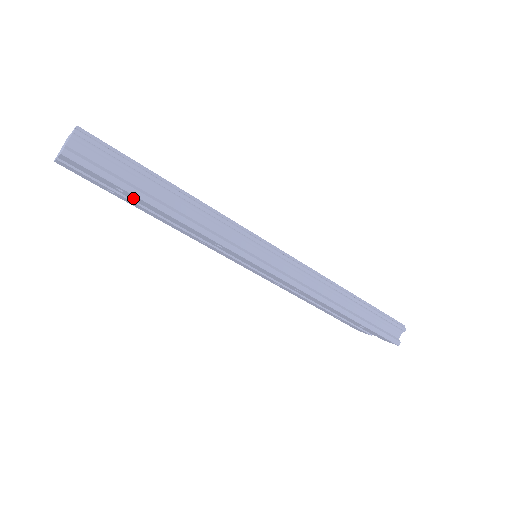
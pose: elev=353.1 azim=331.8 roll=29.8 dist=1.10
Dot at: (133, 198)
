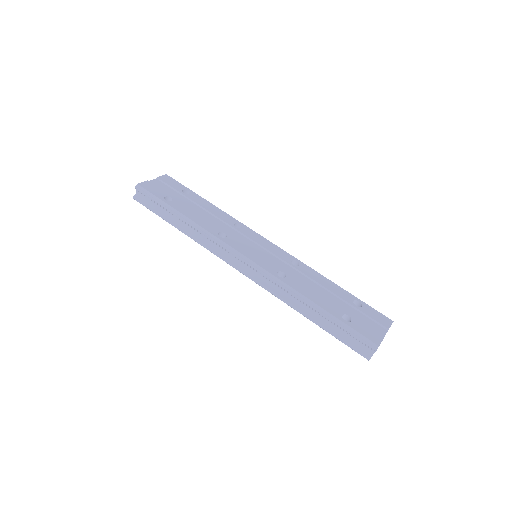
Dot at: occluded
